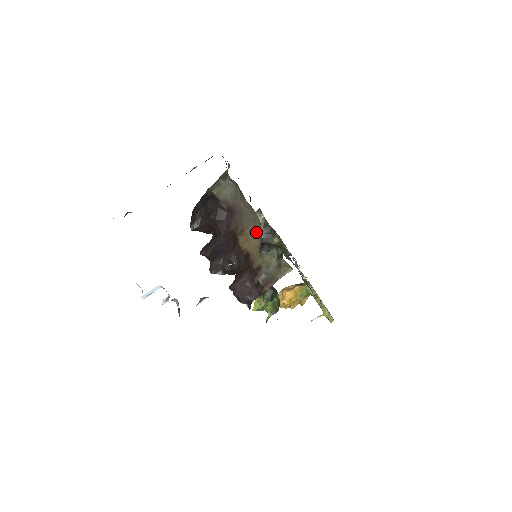
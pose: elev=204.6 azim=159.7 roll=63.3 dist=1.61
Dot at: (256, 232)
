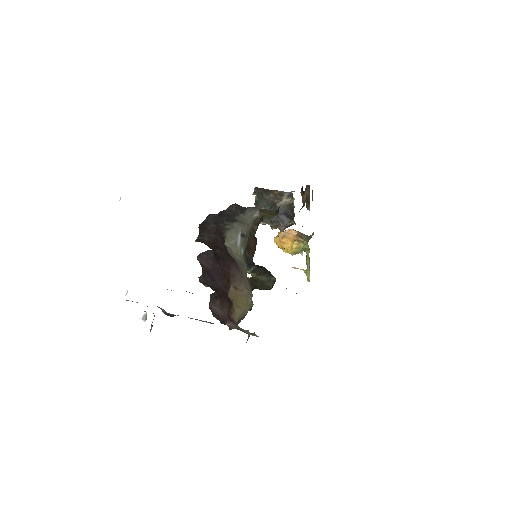
Dot at: (245, 302)
